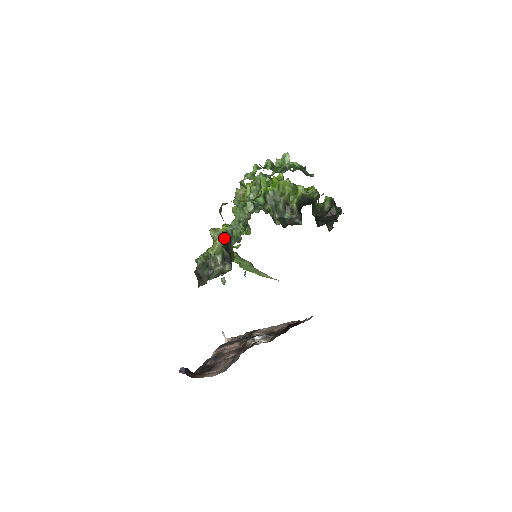
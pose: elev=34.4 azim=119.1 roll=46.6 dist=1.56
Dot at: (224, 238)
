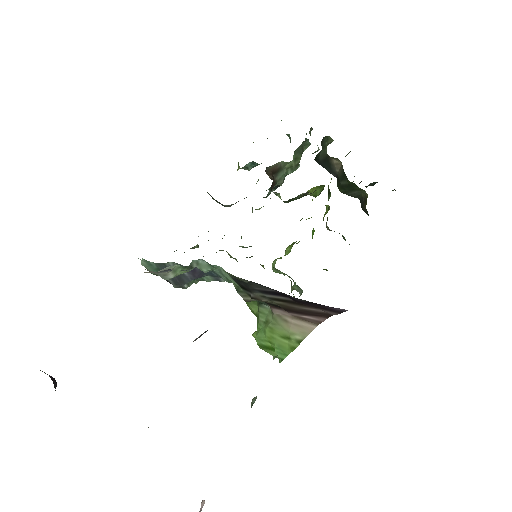
Dot at: occluded
